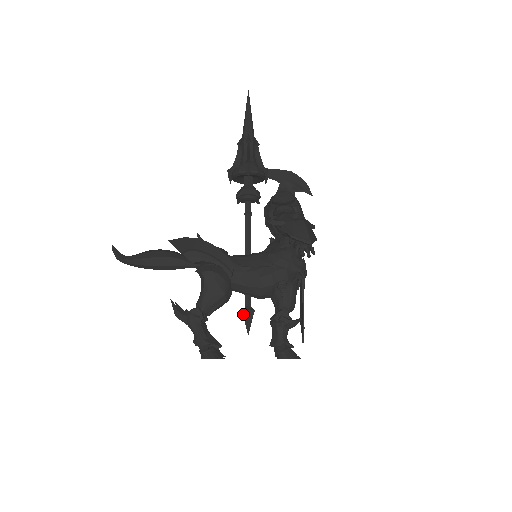
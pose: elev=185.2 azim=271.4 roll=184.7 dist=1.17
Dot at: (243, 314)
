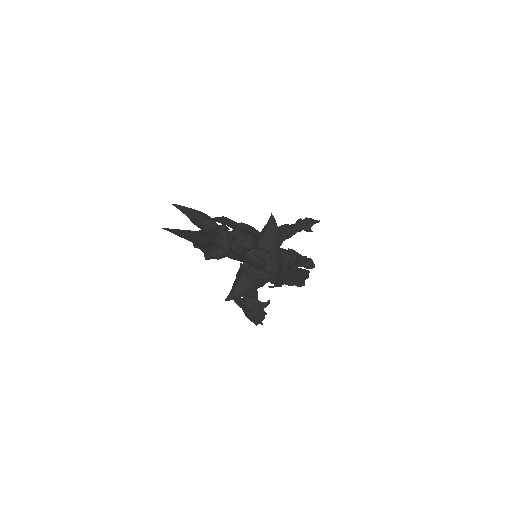
Dot at: occluded
